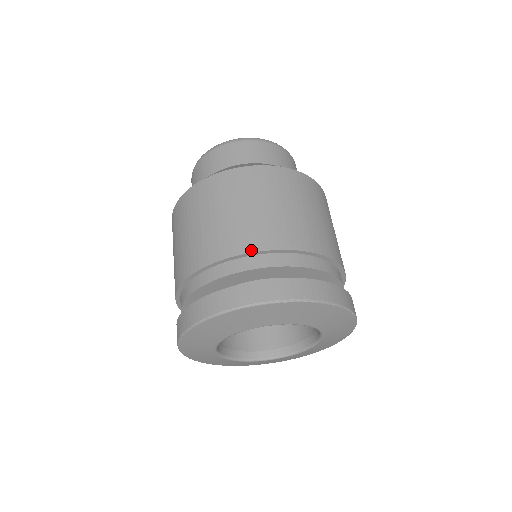
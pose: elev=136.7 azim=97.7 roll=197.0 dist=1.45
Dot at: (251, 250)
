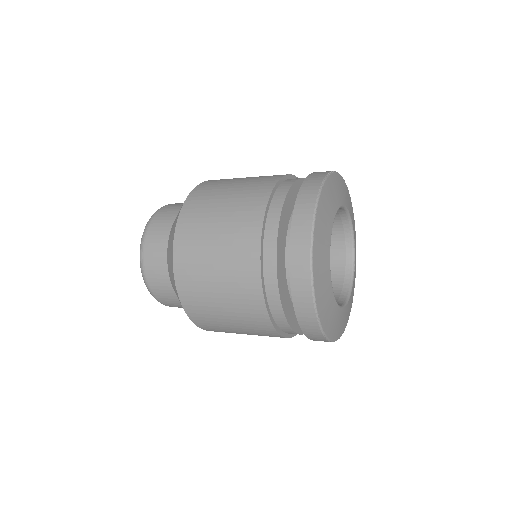
Dot at: (274, 183)
